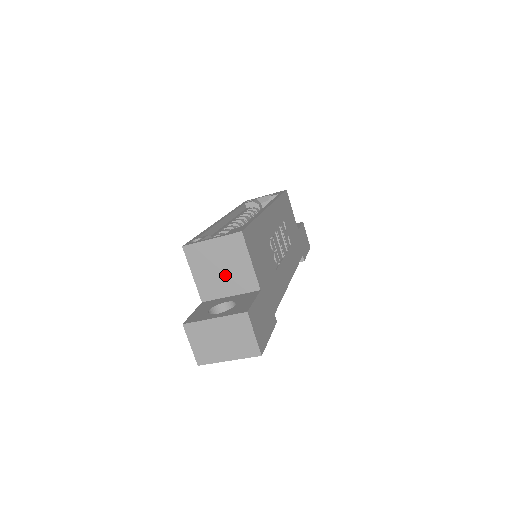
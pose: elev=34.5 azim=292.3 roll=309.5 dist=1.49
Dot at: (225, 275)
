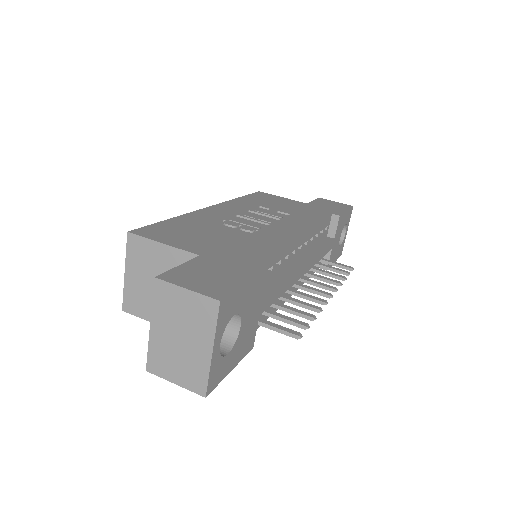
Dot at: occluded
